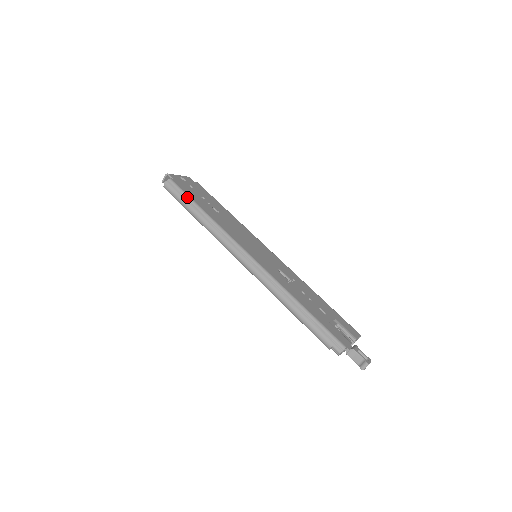
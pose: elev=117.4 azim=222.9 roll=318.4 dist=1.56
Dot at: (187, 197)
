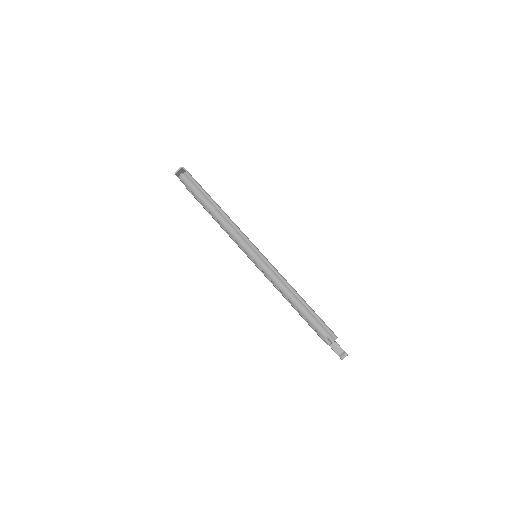
Dot at: (204, 191)
